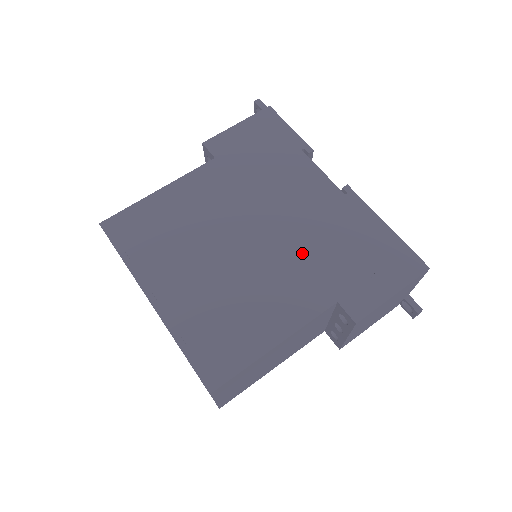
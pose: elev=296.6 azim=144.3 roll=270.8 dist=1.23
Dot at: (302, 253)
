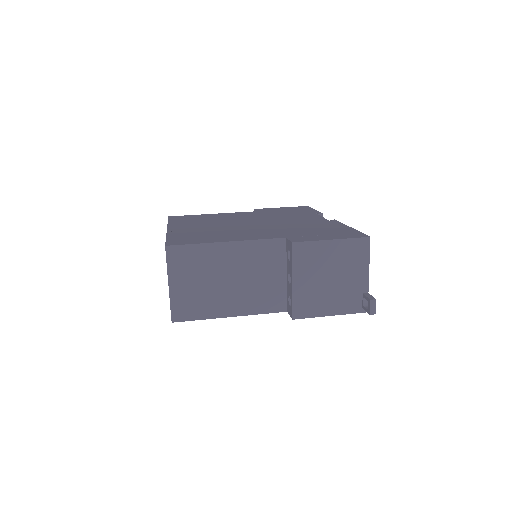
Dot at: (279, 228)
